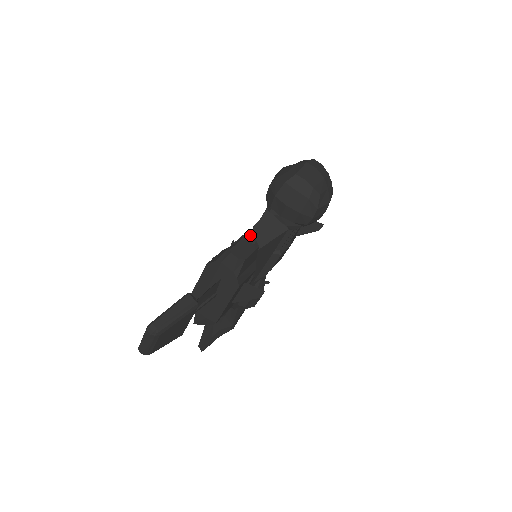
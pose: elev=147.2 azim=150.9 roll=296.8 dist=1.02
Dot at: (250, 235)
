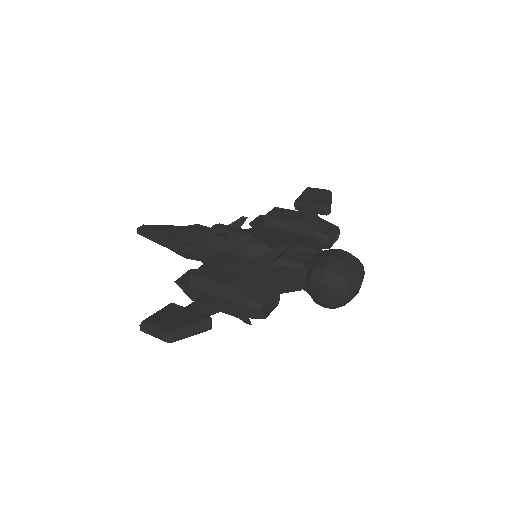
Dot at: (278, 284)
